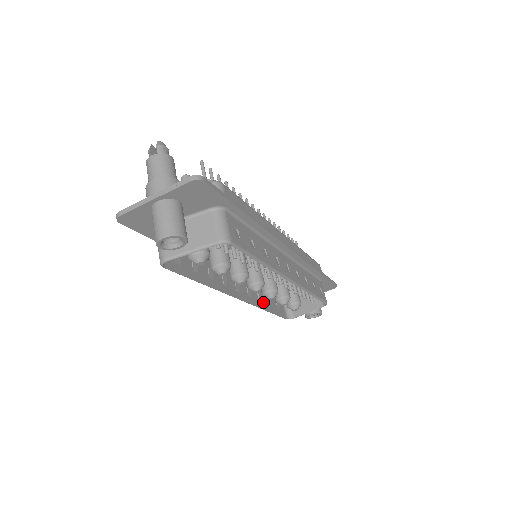
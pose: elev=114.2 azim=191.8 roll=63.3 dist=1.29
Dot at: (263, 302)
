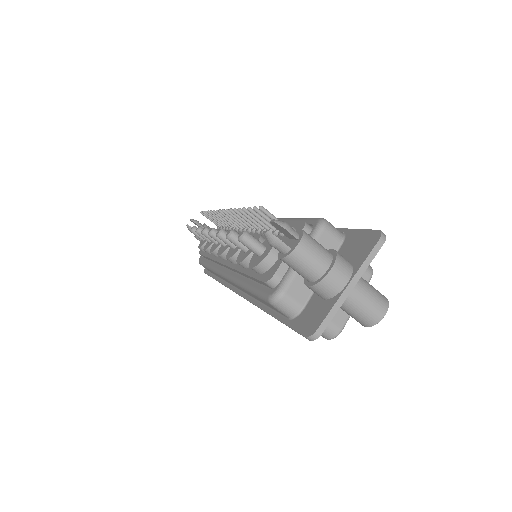
Dot at: occluded
